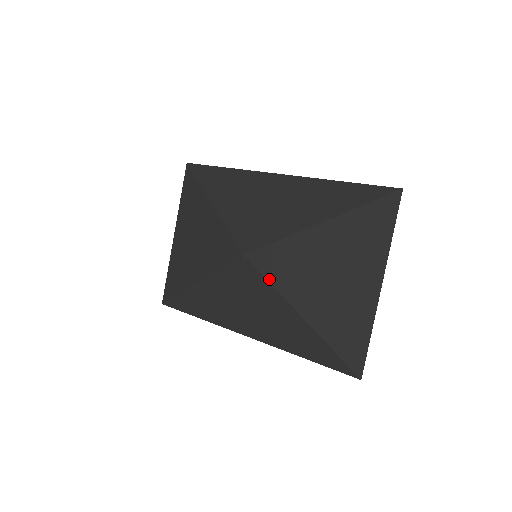
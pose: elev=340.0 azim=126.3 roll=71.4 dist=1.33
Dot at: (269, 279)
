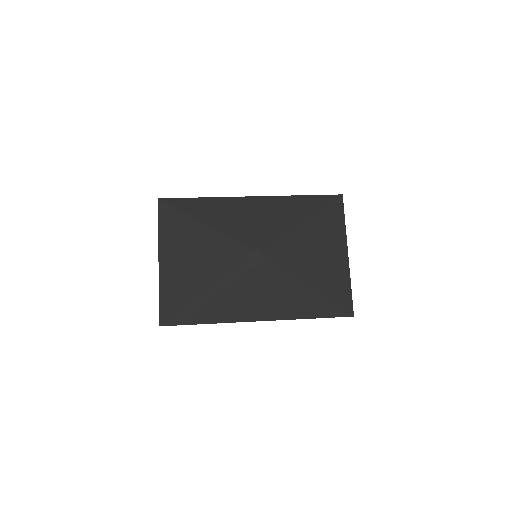
Dot at: (281, 266)
